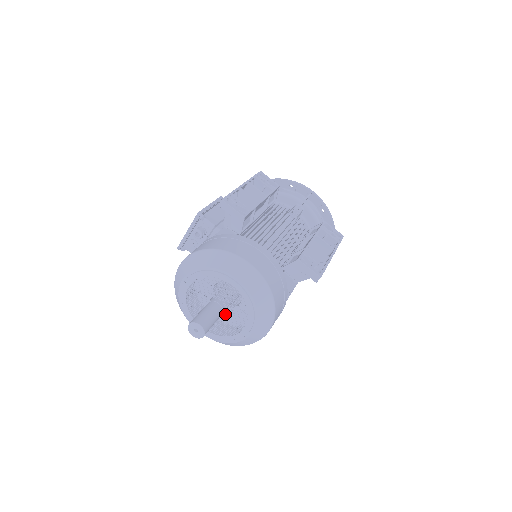
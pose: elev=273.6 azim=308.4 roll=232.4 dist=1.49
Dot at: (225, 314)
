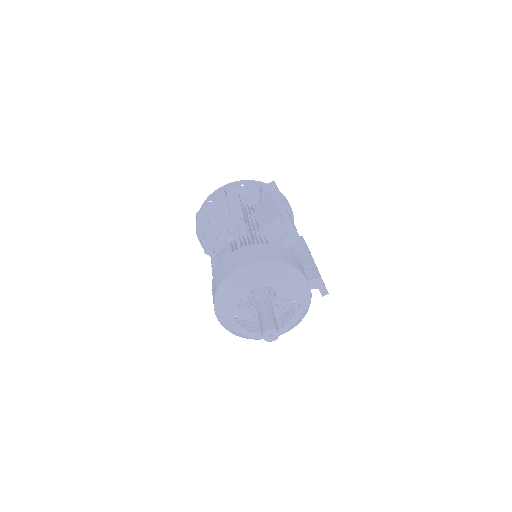
Dot at: (246, 310)
